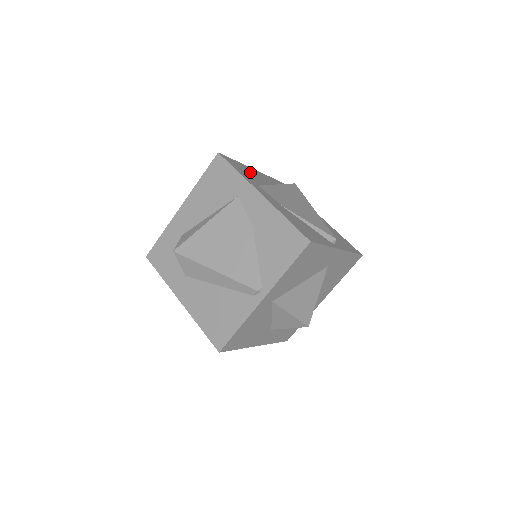
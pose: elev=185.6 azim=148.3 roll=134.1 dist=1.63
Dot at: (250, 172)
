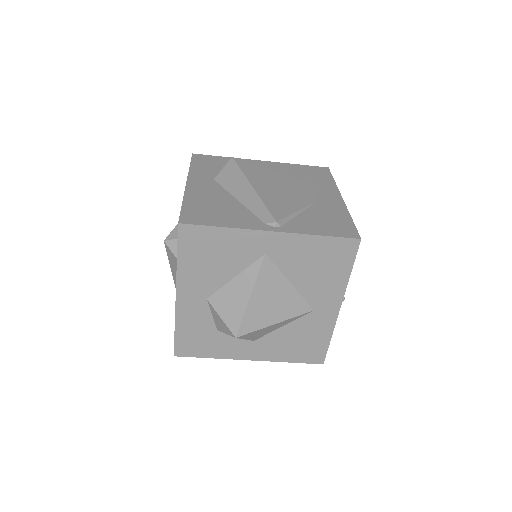
Dot at: occluded
